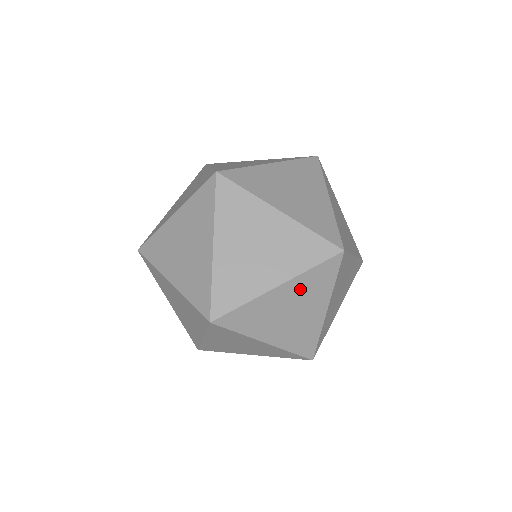
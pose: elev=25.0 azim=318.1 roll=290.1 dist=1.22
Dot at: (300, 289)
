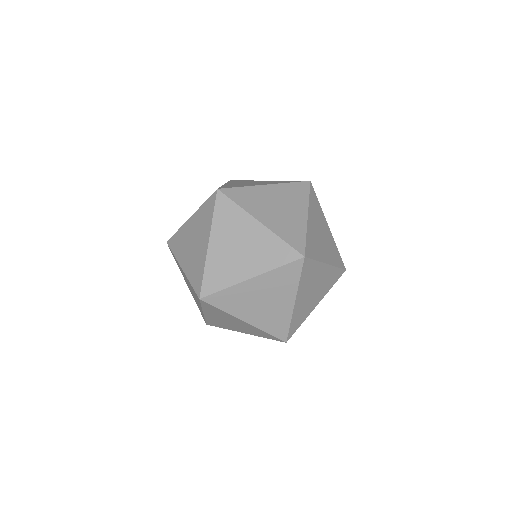
Dot at: (198, 221)
